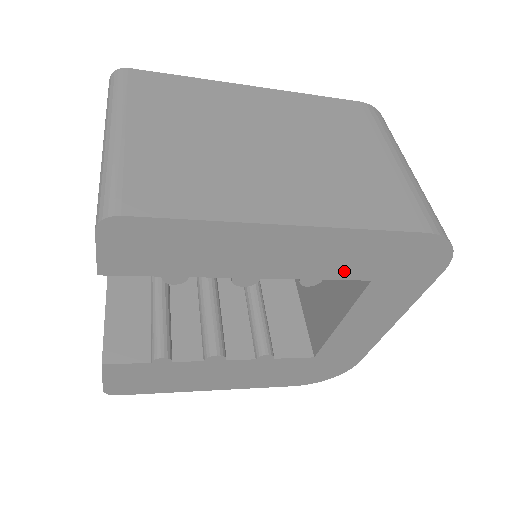
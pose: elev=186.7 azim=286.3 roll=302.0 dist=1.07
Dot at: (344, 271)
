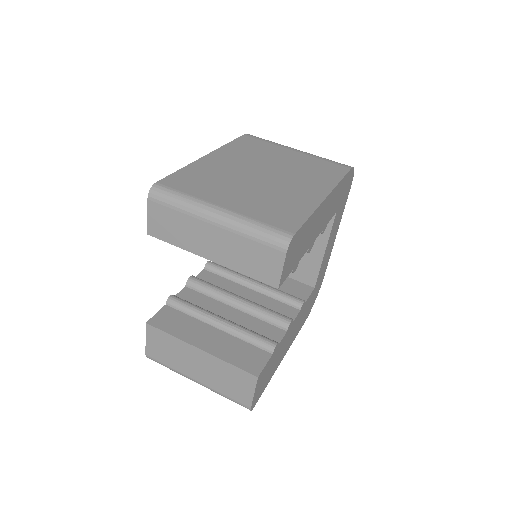
Dot at: (332, 212)
